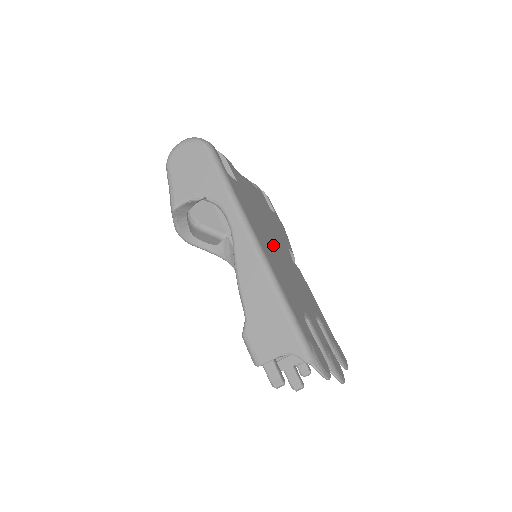
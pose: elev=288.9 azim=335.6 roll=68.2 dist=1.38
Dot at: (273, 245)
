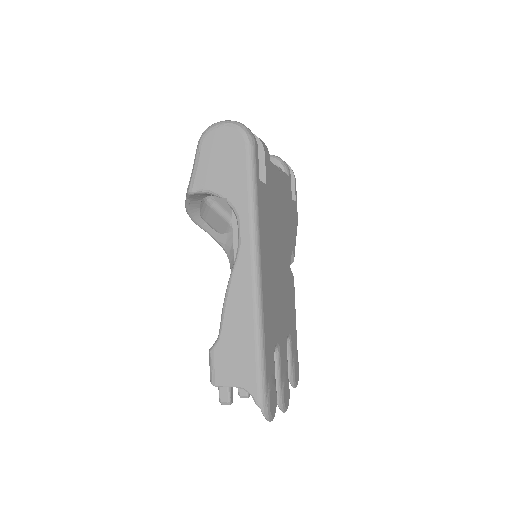
Dot at: (276, 261)
